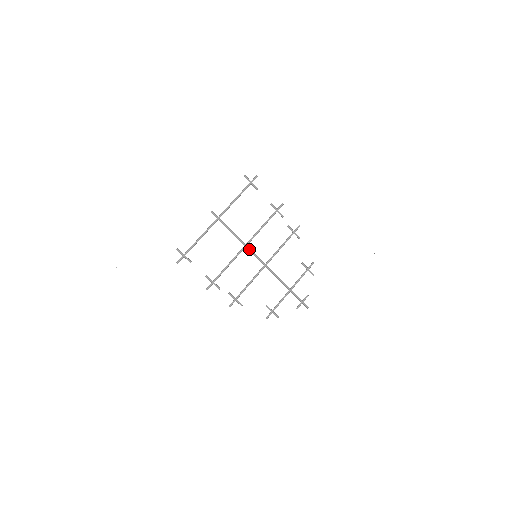
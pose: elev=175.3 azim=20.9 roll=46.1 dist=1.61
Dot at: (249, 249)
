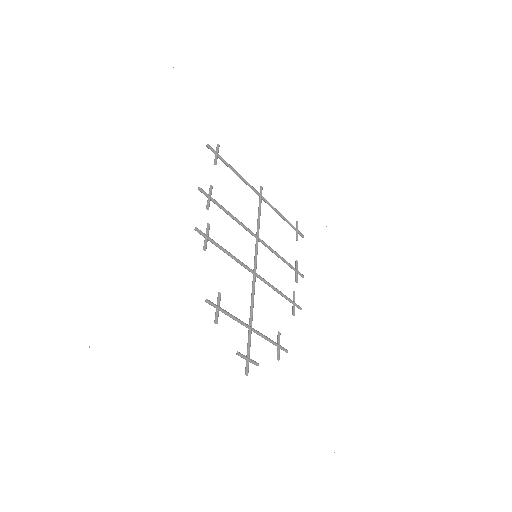
Dot at: occluded
